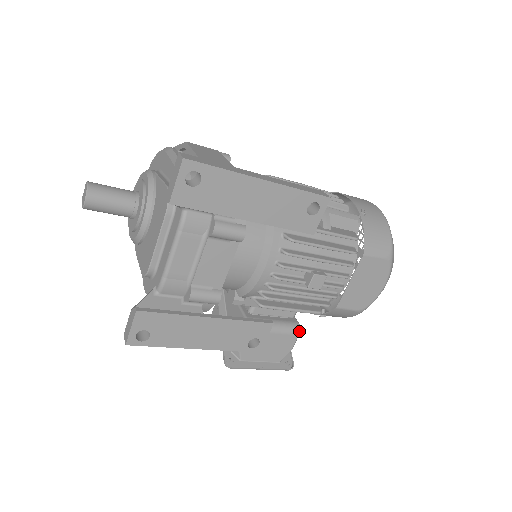
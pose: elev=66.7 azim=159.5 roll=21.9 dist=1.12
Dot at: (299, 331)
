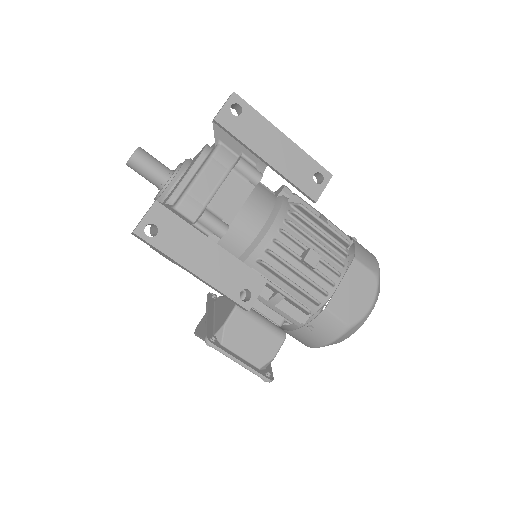
Dot at: (285, 336)
